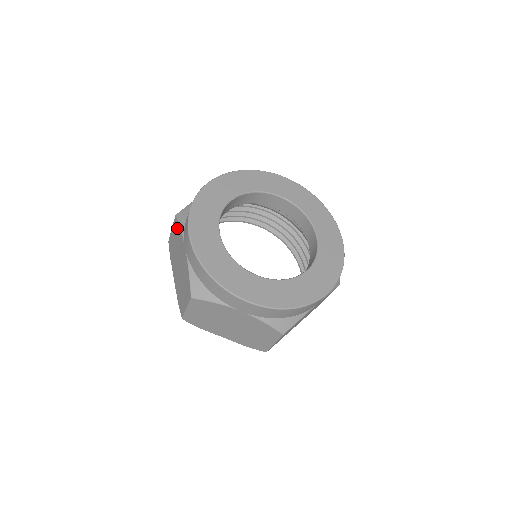
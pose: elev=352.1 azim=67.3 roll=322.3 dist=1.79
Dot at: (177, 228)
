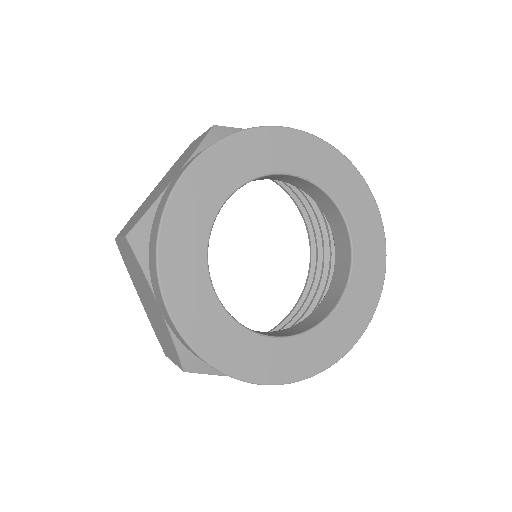
Dot at: (134, 259)
